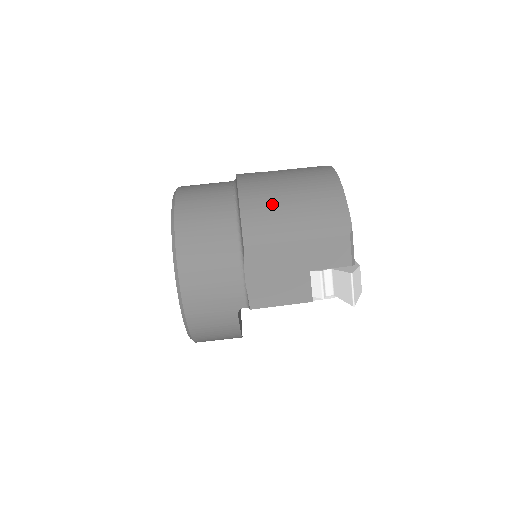
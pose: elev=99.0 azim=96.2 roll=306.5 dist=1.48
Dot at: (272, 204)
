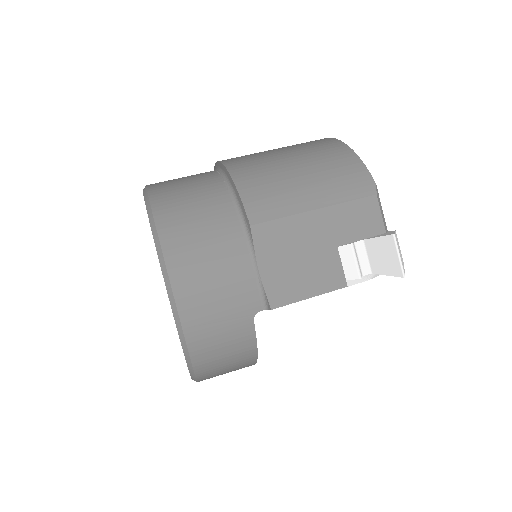
Dot at: (274, 174)
